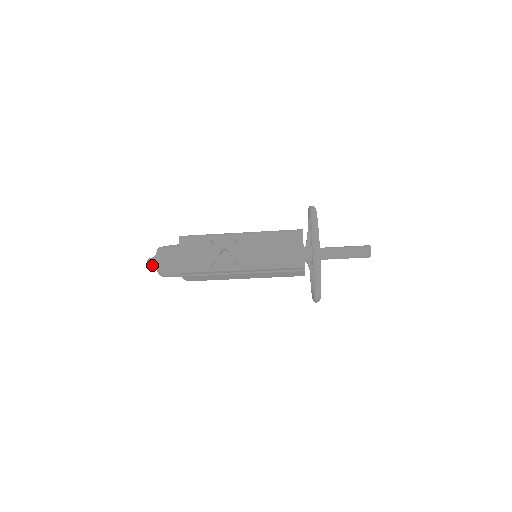
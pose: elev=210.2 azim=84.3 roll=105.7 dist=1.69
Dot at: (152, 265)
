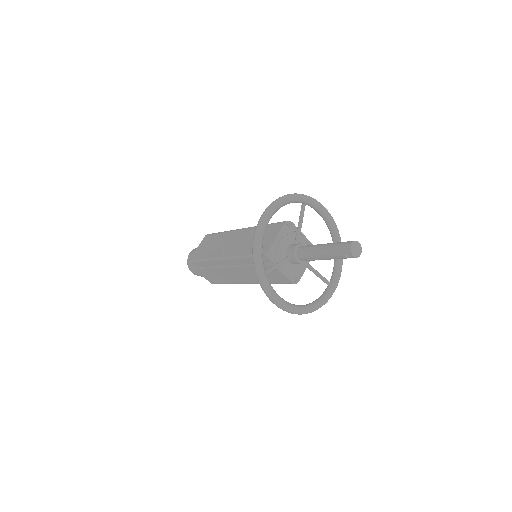
Dot at: occluded
